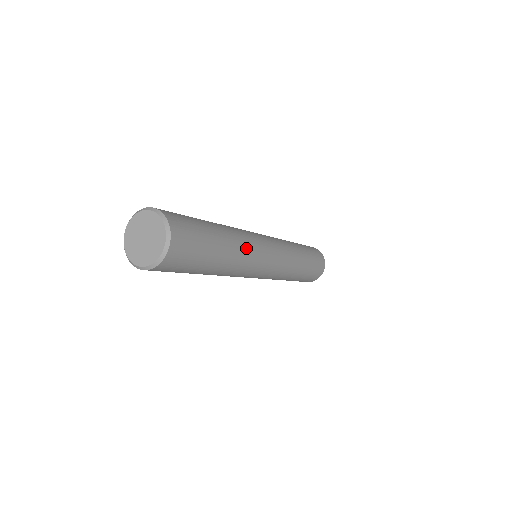
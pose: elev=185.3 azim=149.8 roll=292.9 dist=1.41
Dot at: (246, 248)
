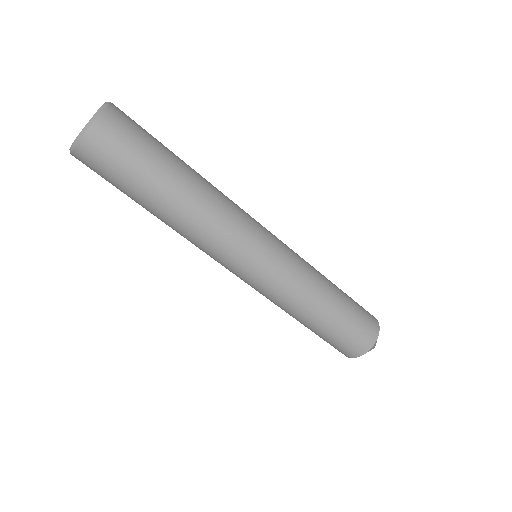
Dot at: (220, 203)
